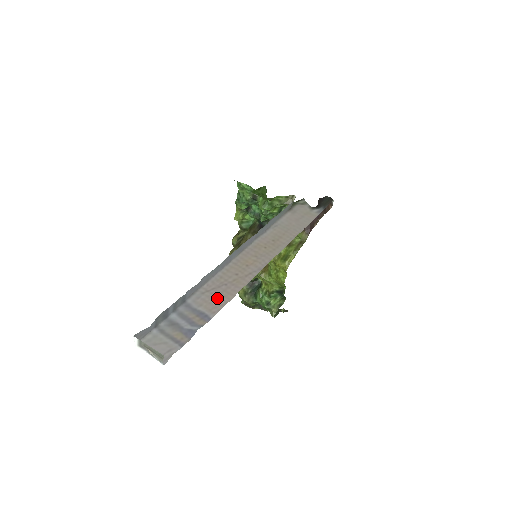
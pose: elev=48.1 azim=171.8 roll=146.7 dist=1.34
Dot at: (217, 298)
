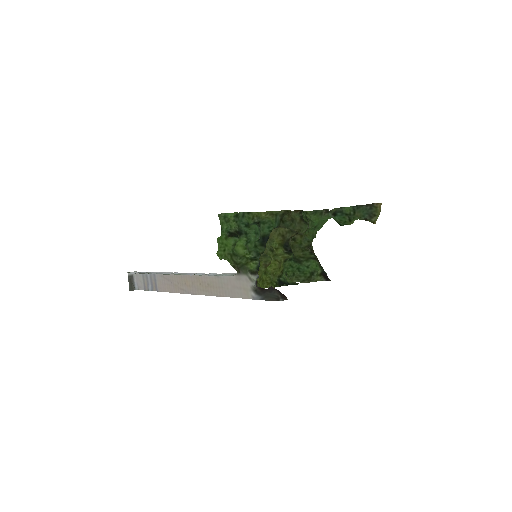
Dot at: (164, 285)
